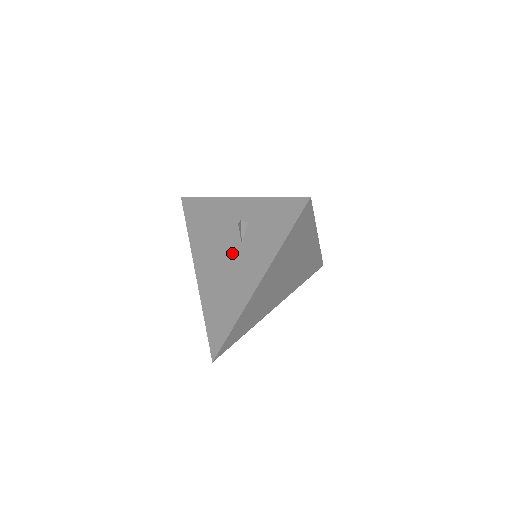
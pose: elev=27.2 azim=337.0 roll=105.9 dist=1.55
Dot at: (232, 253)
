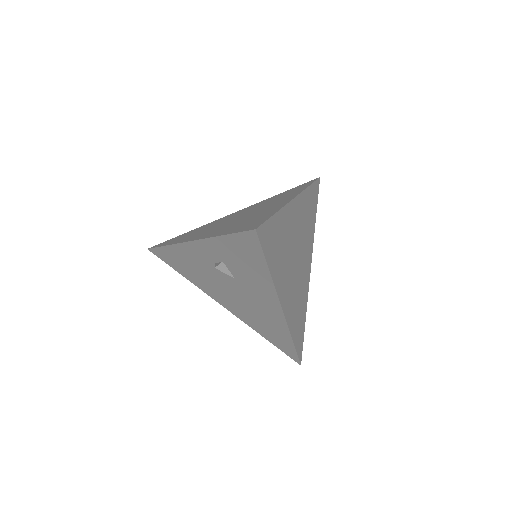
Dot at: (235, 288)
